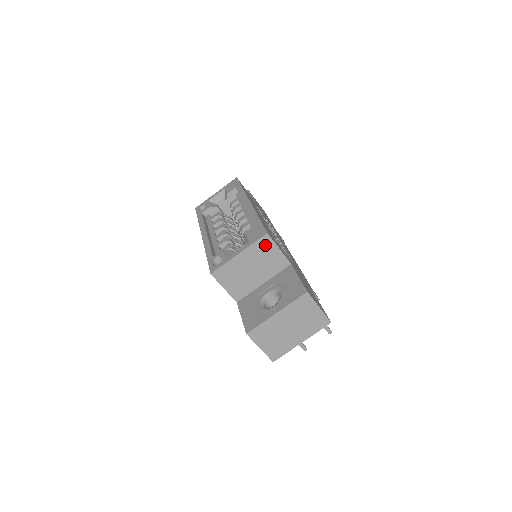
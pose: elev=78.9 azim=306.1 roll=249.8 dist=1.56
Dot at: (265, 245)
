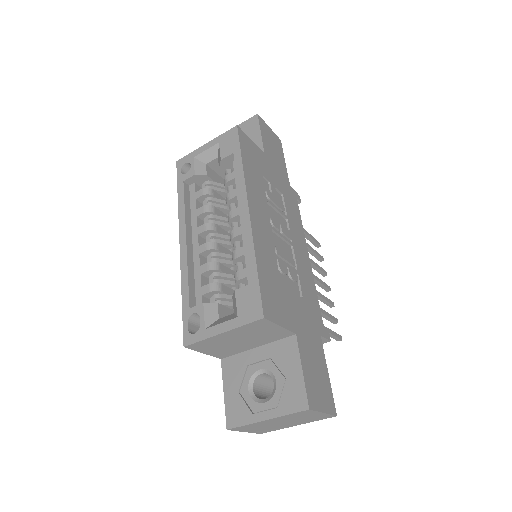
Dot at: (260, 325)
